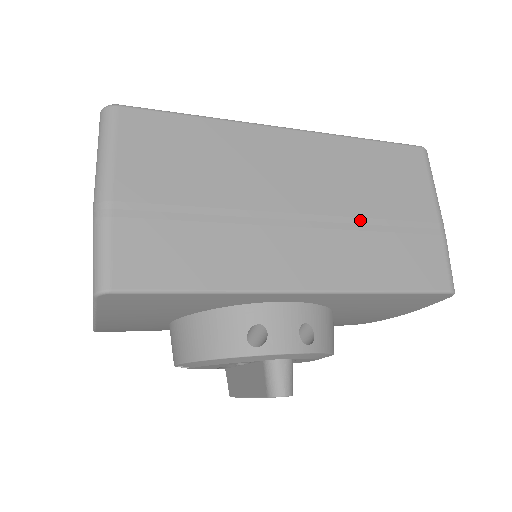
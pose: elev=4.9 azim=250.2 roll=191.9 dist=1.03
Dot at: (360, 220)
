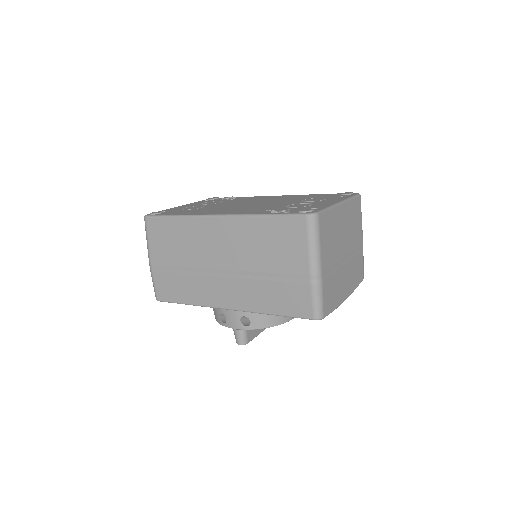
Dot at: (255, 273)
